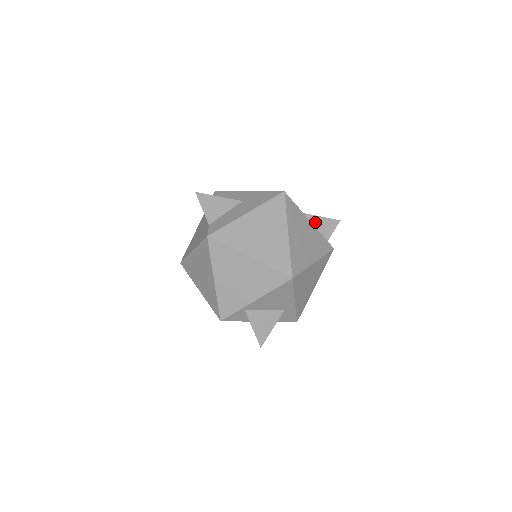
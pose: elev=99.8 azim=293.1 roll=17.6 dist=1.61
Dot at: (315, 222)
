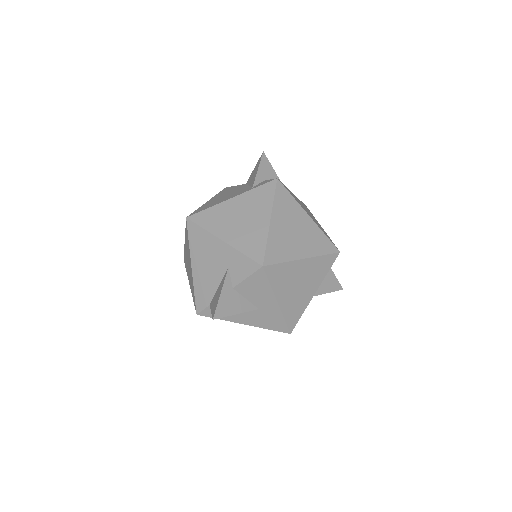
Dot at: occluded
